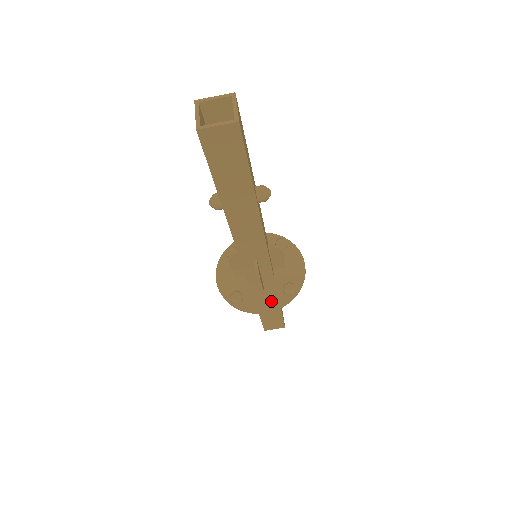
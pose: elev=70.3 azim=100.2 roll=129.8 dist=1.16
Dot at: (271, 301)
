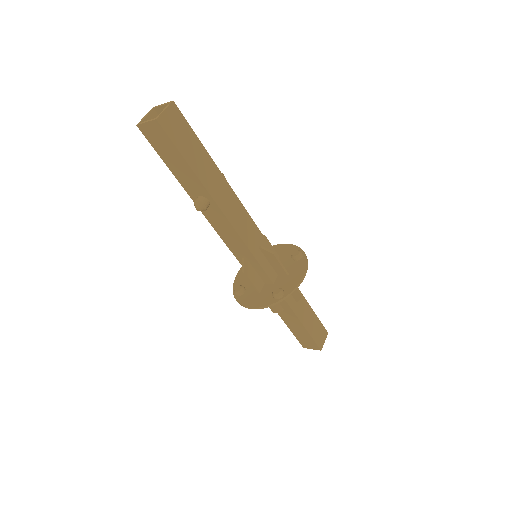
Dot at: (298, 270)
